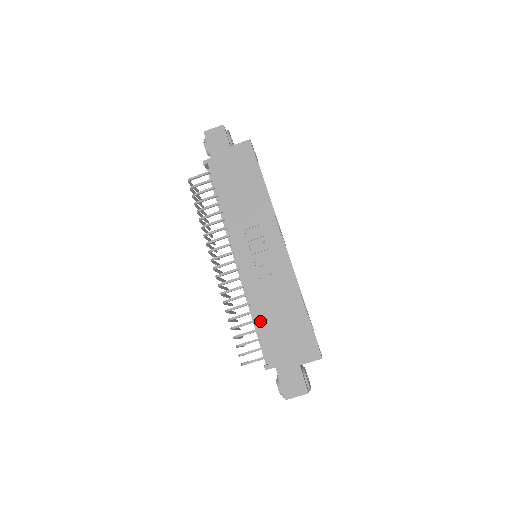
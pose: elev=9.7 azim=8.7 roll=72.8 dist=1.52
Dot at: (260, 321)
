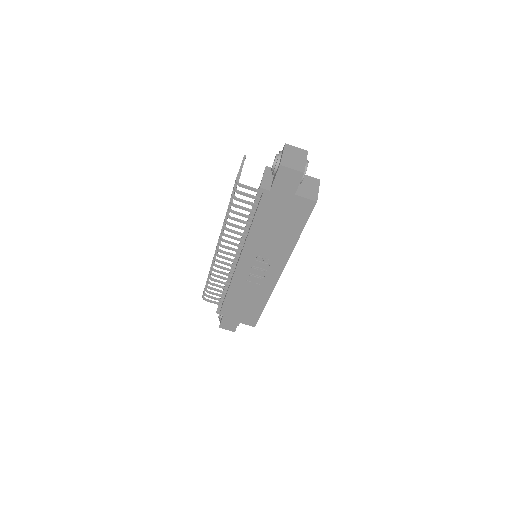
Dot at: (230, 296)
